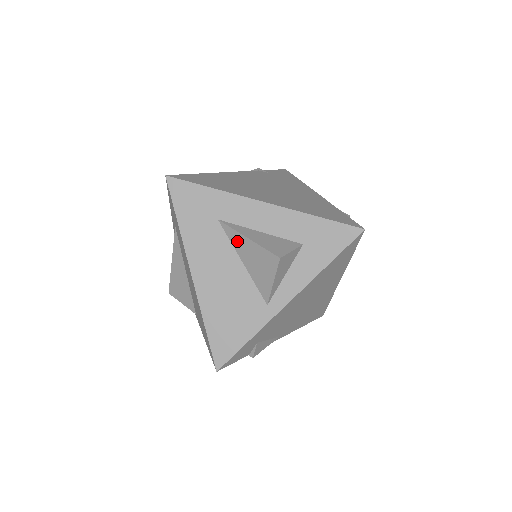
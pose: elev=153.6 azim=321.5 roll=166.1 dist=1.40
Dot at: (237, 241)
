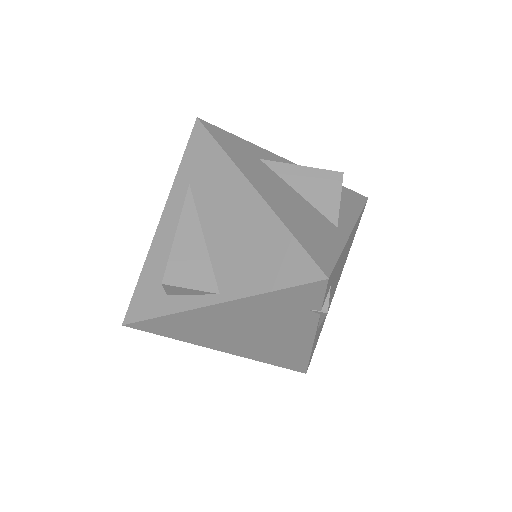
Dot at: (287, 172)
